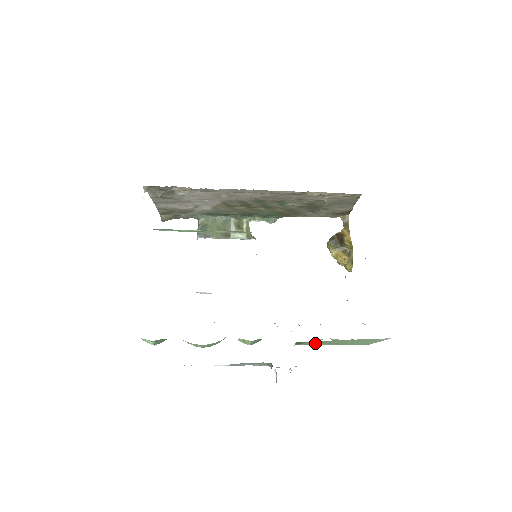
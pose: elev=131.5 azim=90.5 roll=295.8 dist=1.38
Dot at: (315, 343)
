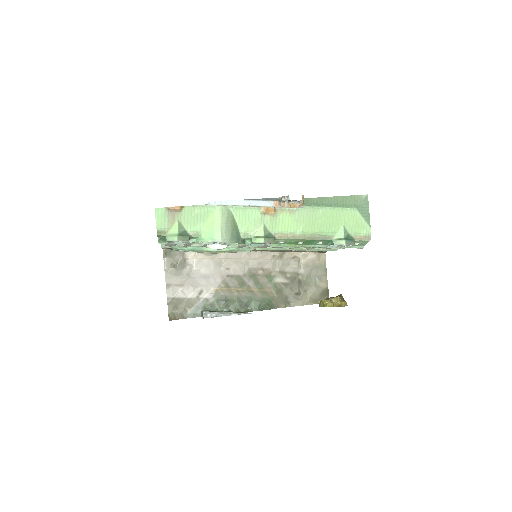
Dot at: (313, 203)
